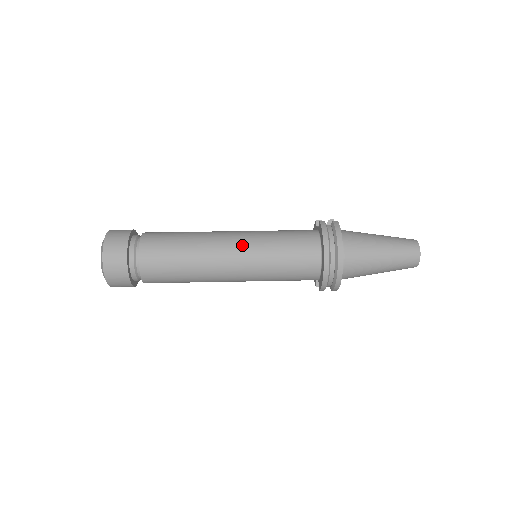
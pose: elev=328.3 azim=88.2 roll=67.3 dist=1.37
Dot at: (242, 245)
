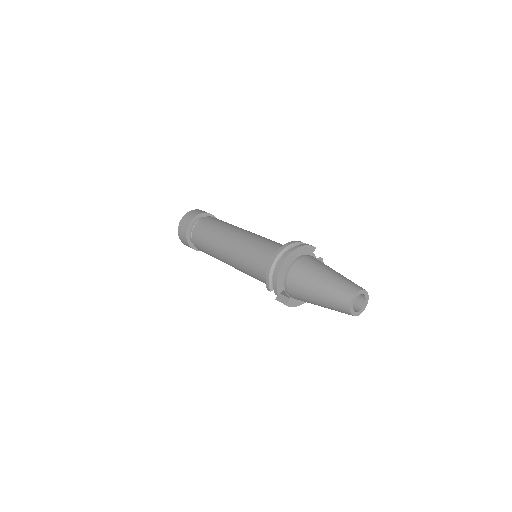
Dot at: (248, 234)
